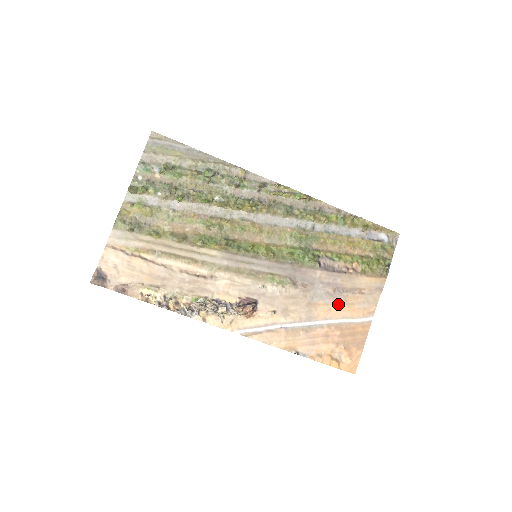
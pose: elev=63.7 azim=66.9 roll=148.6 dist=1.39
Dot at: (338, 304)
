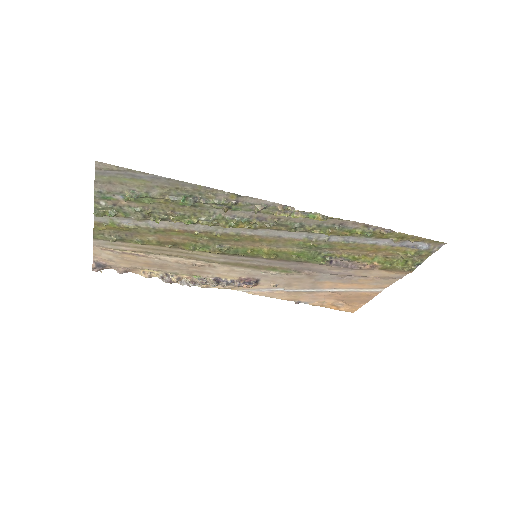
Dot at: (347, 283)
